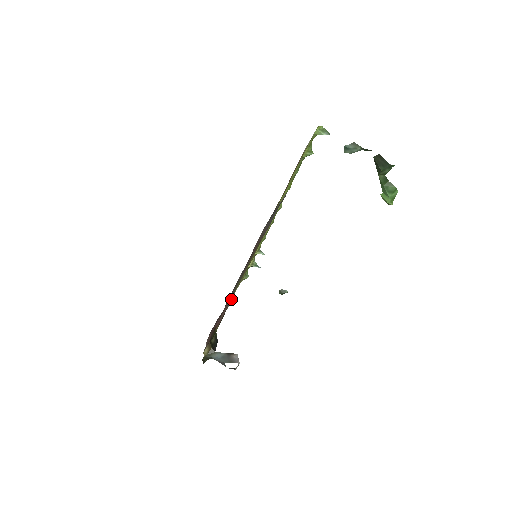
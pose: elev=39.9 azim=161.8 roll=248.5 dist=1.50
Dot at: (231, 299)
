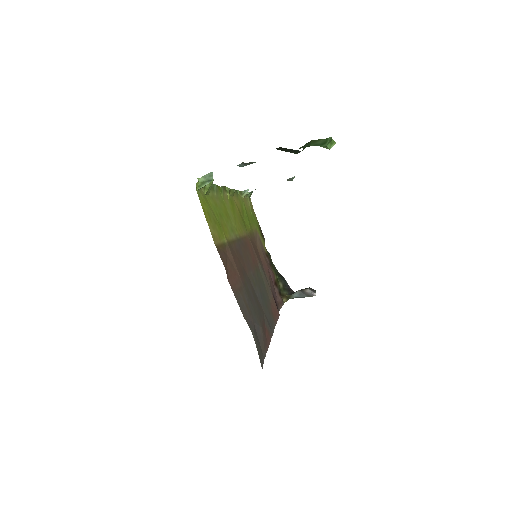
Dot at: (260, 233)
